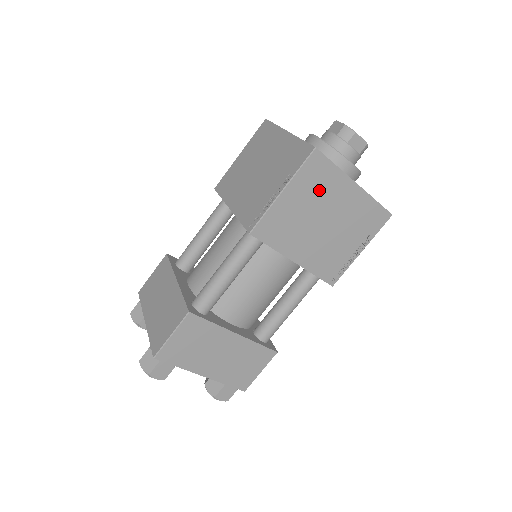
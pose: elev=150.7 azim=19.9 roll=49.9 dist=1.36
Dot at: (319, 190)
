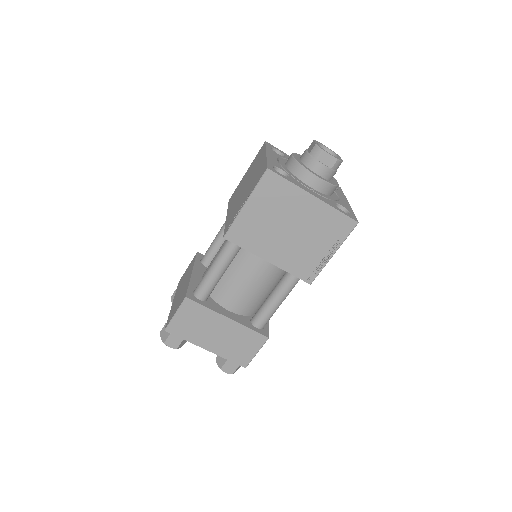
Dot at: (278, 202)
